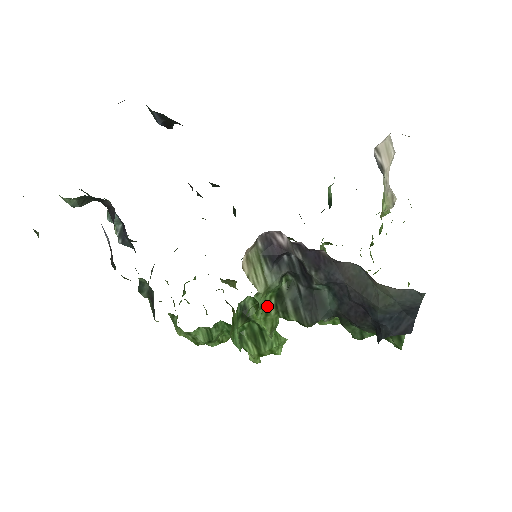
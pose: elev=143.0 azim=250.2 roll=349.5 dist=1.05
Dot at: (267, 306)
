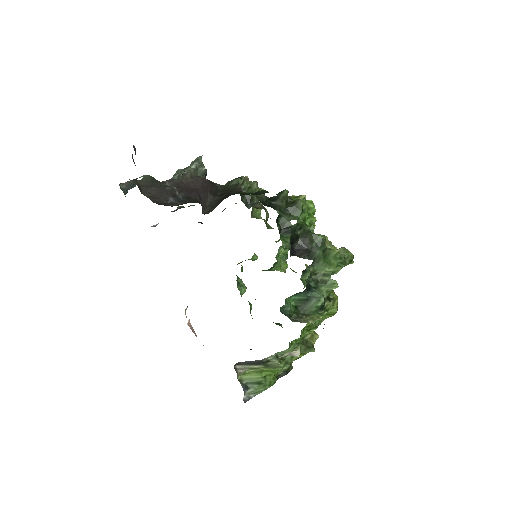
Dot at: occluded
